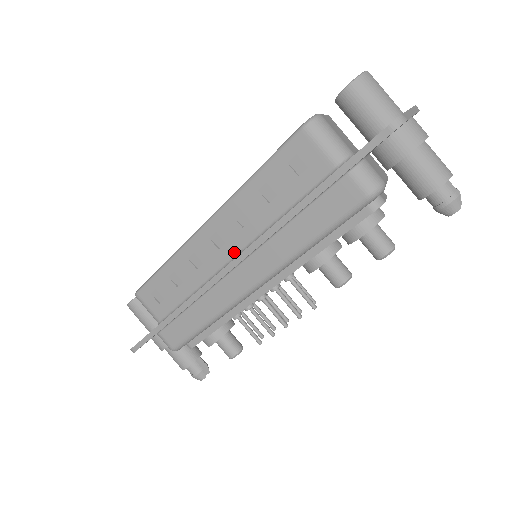
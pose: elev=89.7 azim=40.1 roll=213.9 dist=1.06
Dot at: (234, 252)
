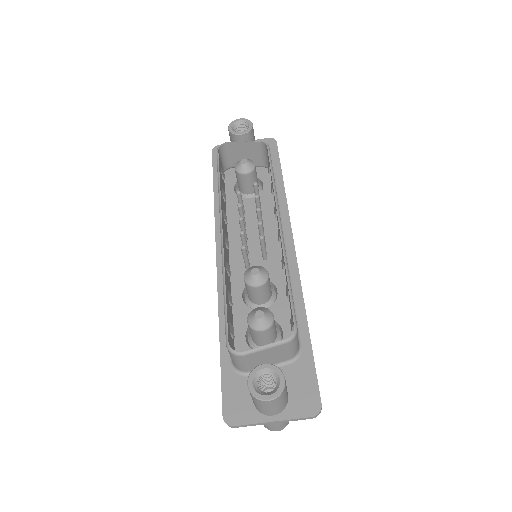
Dot at: occluded
